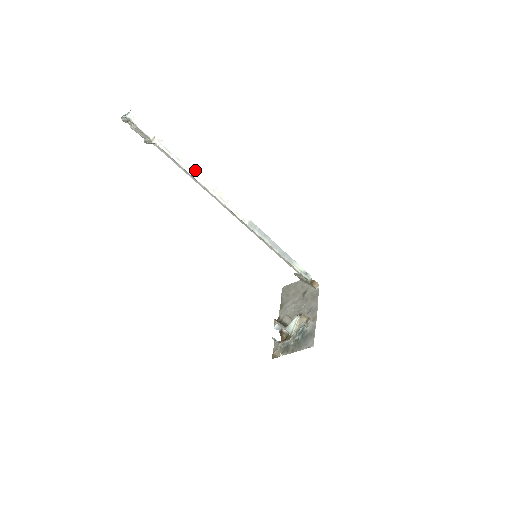
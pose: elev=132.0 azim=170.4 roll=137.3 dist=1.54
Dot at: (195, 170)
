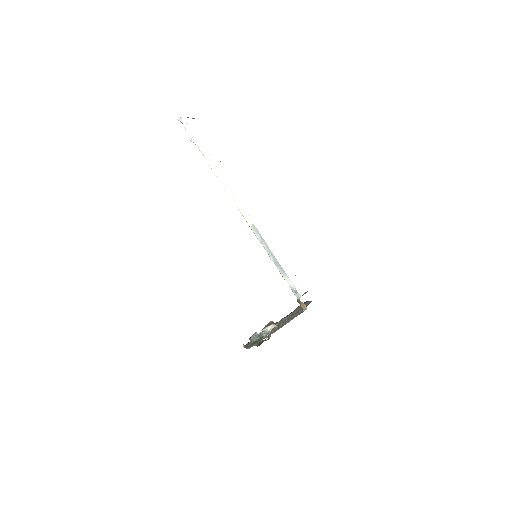
Dot at: (217, 169)
